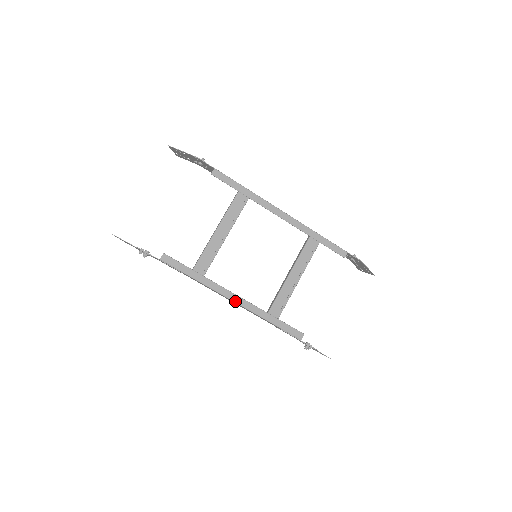
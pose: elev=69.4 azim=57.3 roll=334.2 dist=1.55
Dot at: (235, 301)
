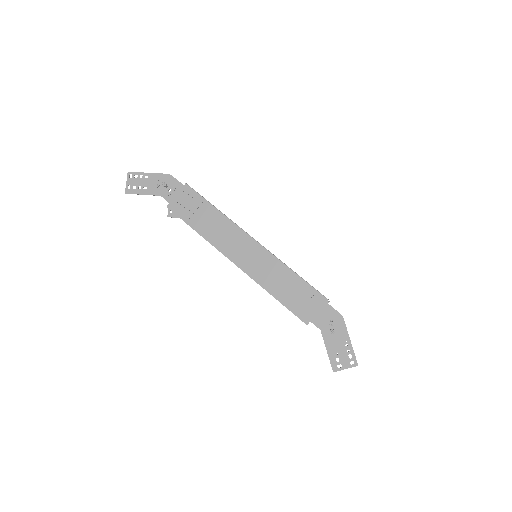
Dot at: occluded
